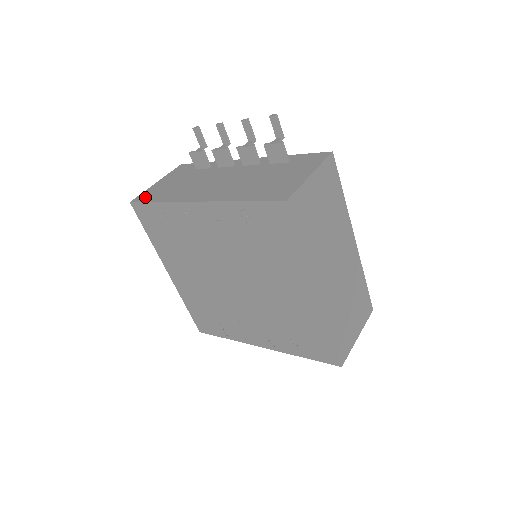
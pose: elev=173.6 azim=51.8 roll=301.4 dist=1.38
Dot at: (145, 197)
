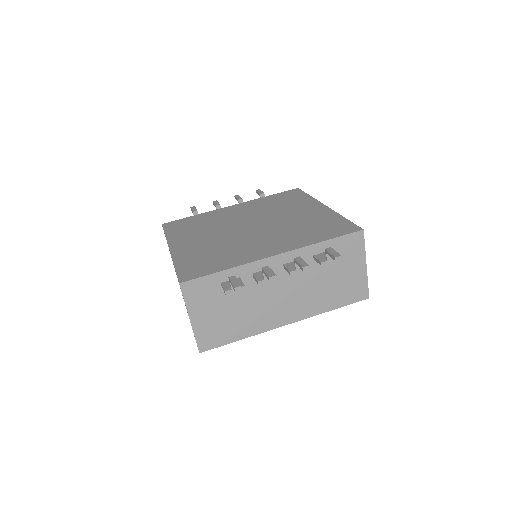
Dot at: (212, 342)
